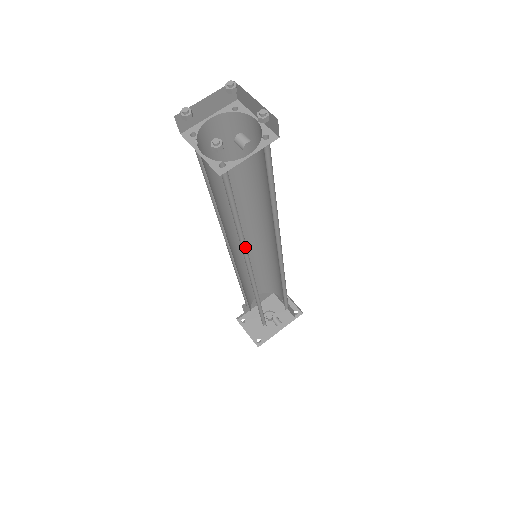
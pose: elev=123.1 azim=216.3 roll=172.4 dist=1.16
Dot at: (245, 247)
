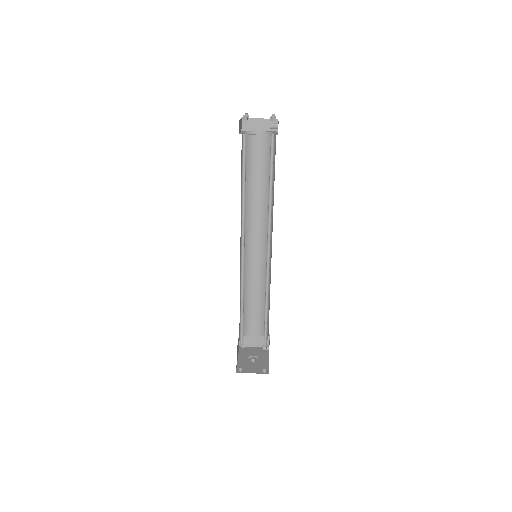
Dot at: (268, 221)
